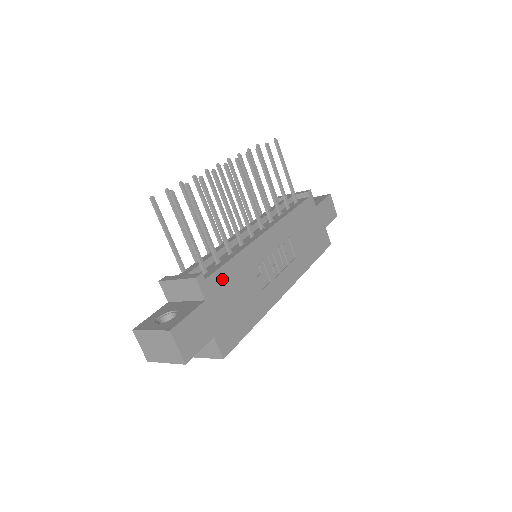
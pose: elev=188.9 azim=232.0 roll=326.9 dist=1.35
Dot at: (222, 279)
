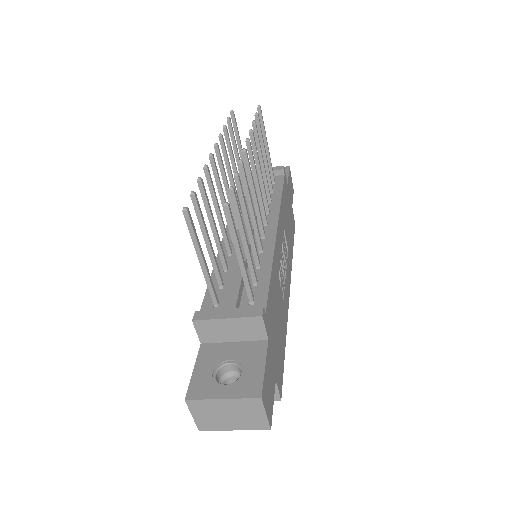
Dot at: (270, 305)
